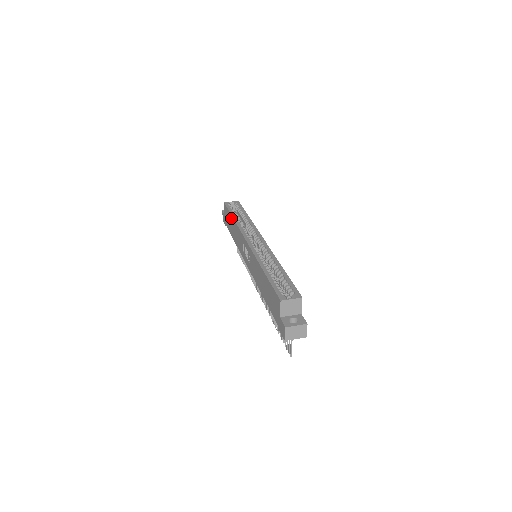
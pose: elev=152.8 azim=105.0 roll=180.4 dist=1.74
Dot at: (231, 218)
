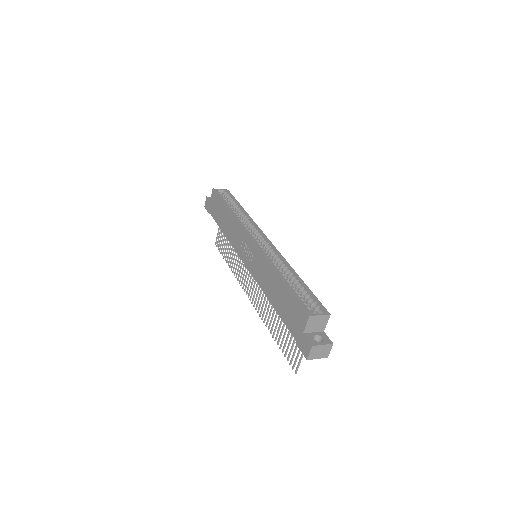
Dot at: (224, 208)
